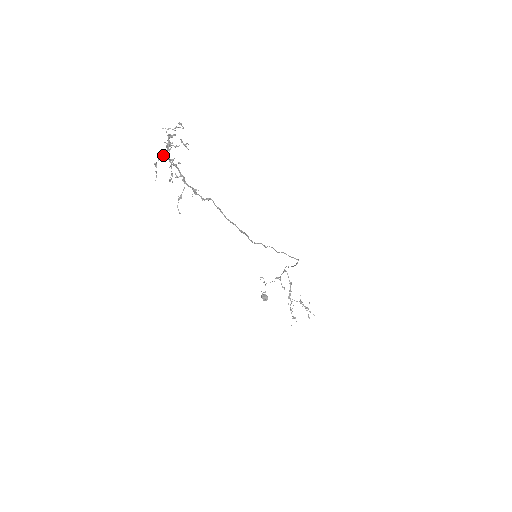
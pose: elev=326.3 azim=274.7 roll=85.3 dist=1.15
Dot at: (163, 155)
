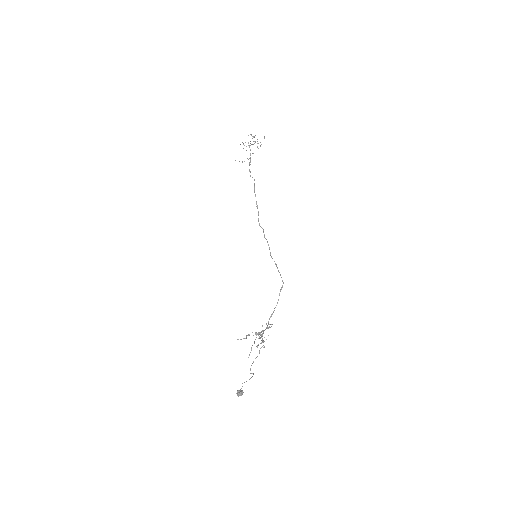
Dot at: (249, 145)
